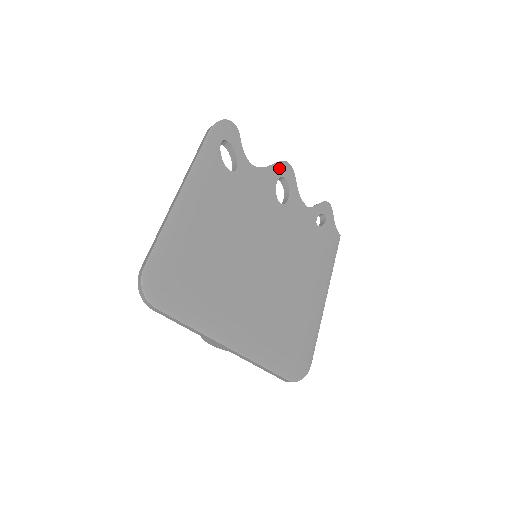
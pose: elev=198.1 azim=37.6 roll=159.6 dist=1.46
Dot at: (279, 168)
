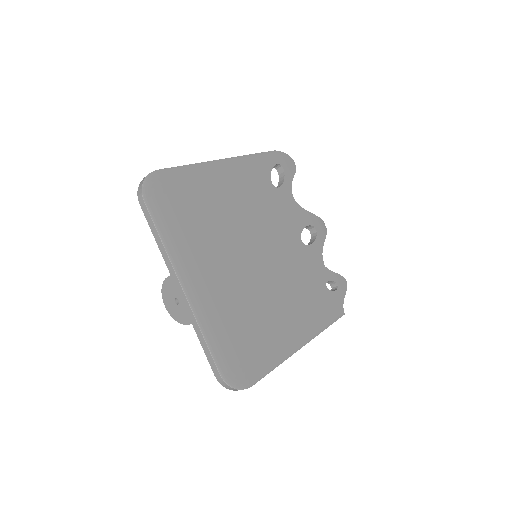
Dot at: (315, 220)
